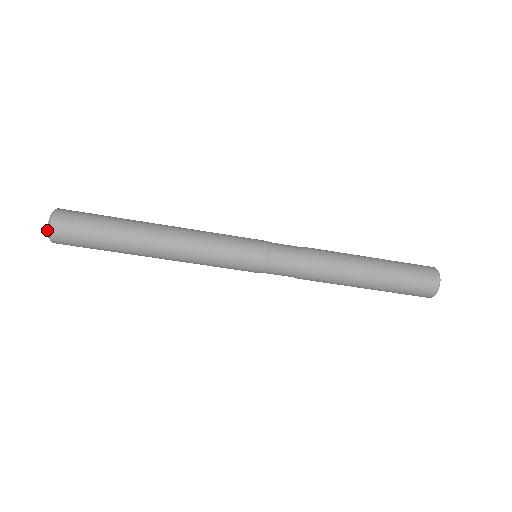
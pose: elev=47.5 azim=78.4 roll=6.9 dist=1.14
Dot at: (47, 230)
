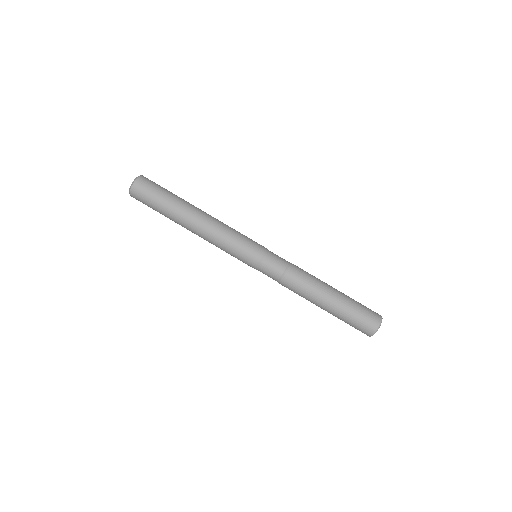
Dot at: occluded
